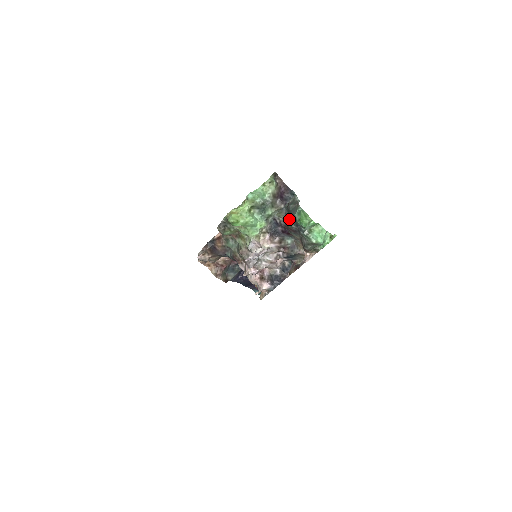
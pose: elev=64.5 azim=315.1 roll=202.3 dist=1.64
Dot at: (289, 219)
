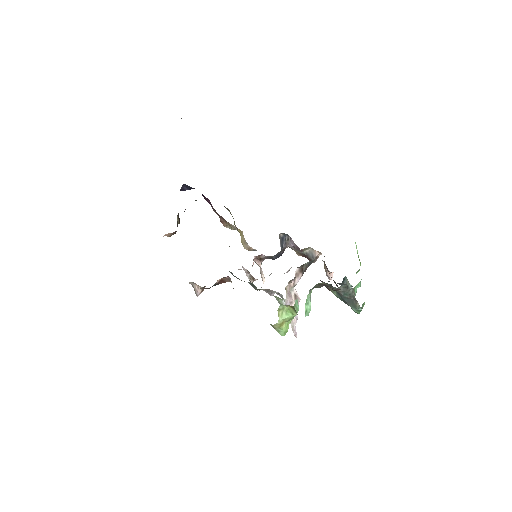
Dot at: occluded
